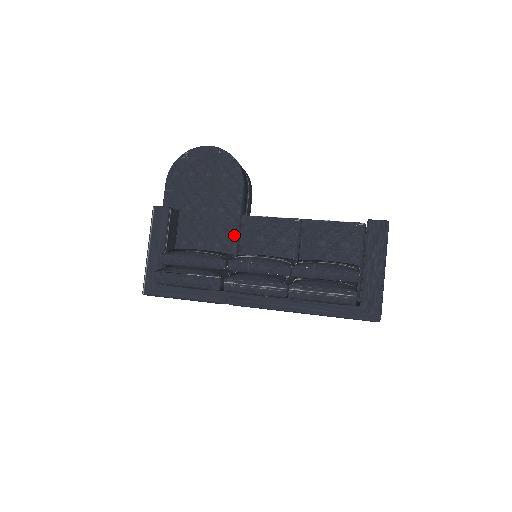
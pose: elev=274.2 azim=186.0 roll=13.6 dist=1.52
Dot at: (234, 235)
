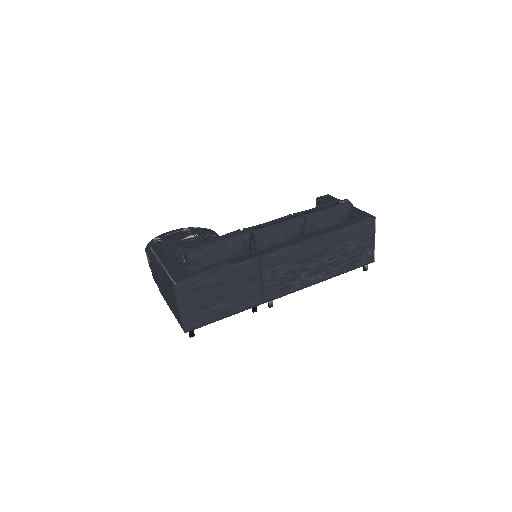
Dot at: occluded
